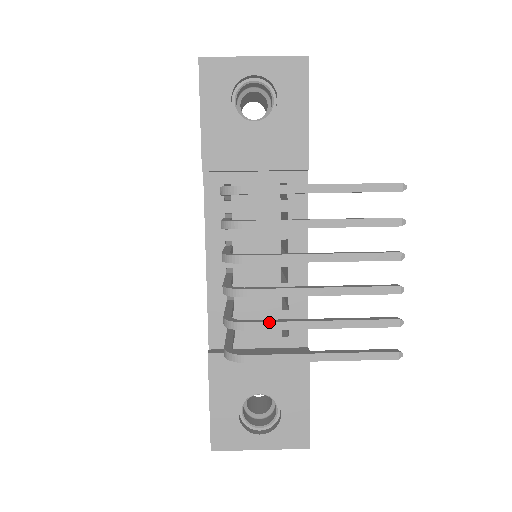
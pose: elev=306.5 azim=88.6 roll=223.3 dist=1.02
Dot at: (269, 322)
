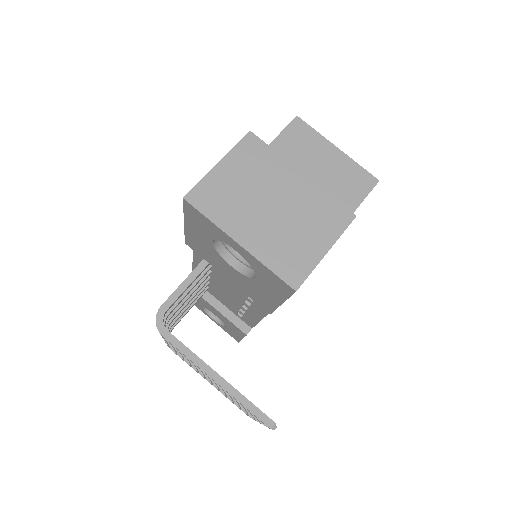
Dot at: (181, 357)
